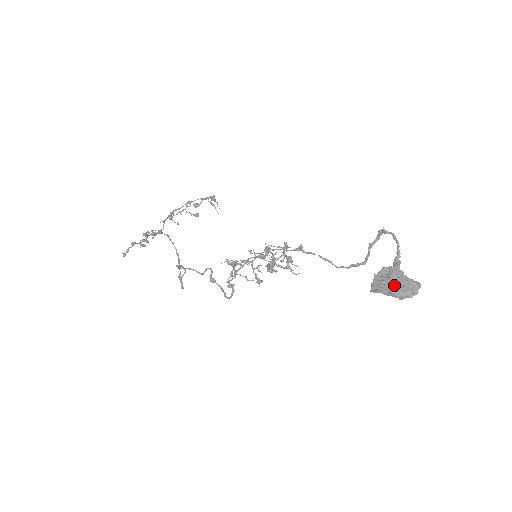
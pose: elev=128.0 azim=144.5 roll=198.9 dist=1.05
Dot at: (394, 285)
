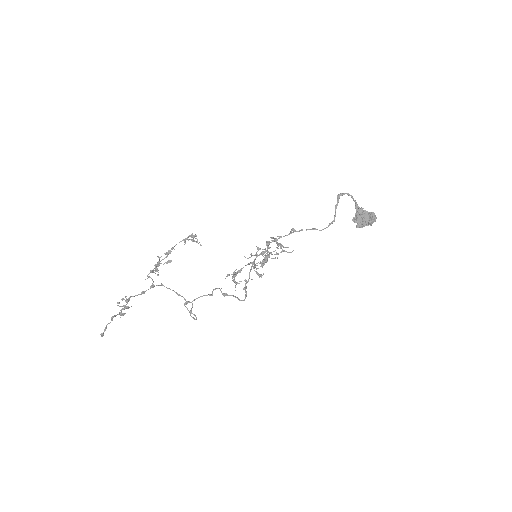
Dot at: (368, 217)
